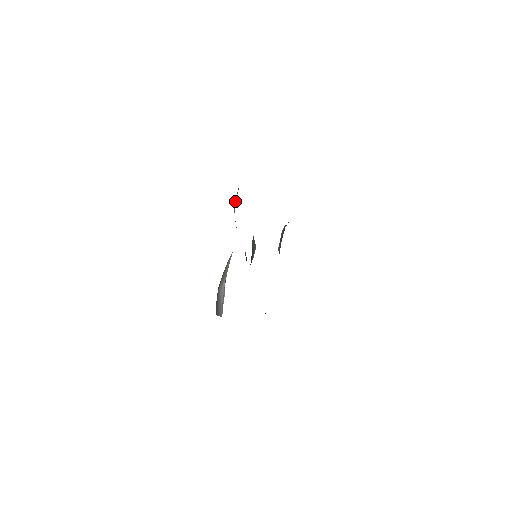
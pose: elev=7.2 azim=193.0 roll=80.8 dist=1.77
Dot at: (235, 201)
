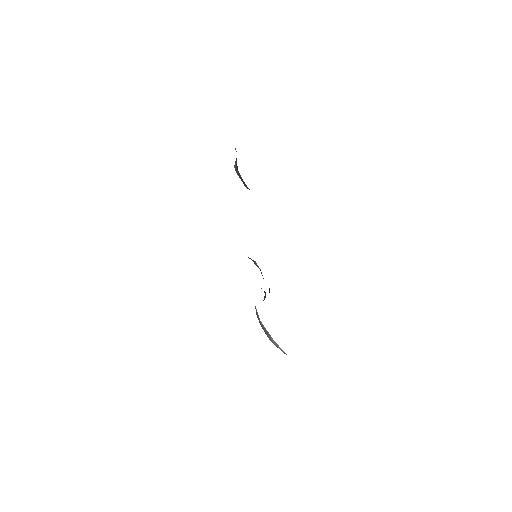
Dot at: occluded
